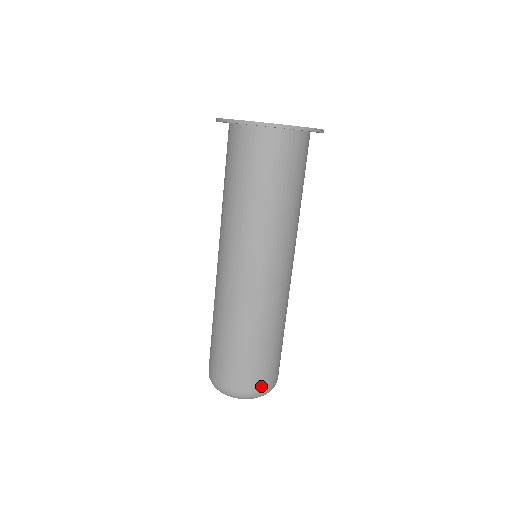
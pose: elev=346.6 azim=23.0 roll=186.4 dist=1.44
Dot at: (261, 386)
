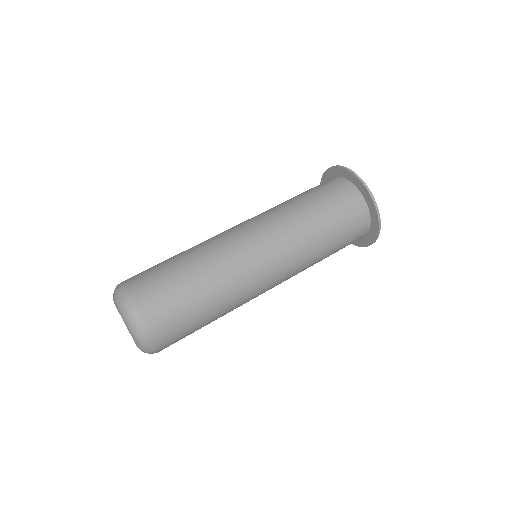
Dot at: (156, 328)
